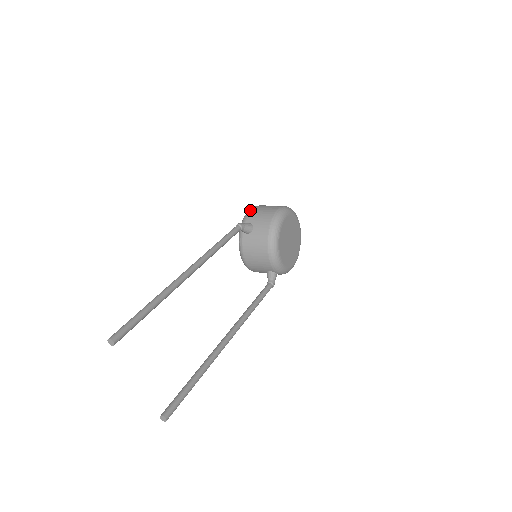
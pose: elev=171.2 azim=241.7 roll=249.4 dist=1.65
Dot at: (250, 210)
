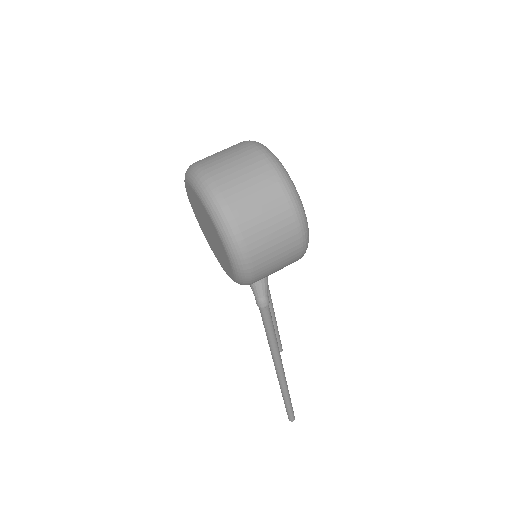
Dot at: (251, 276)
